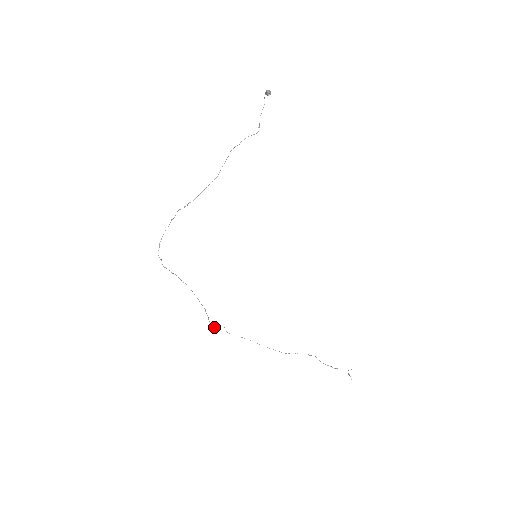
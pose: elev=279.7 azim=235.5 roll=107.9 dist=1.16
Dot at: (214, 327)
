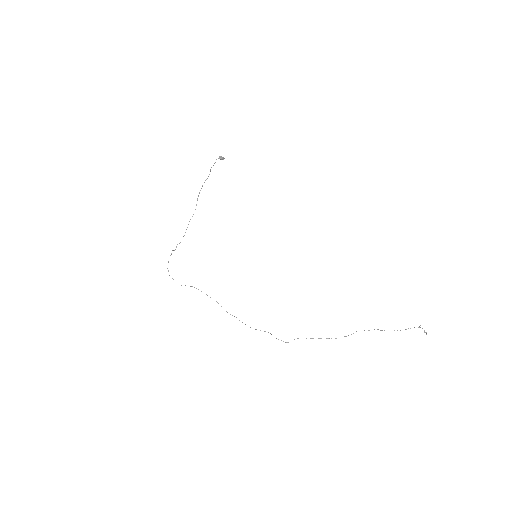
Dot at: occluded
